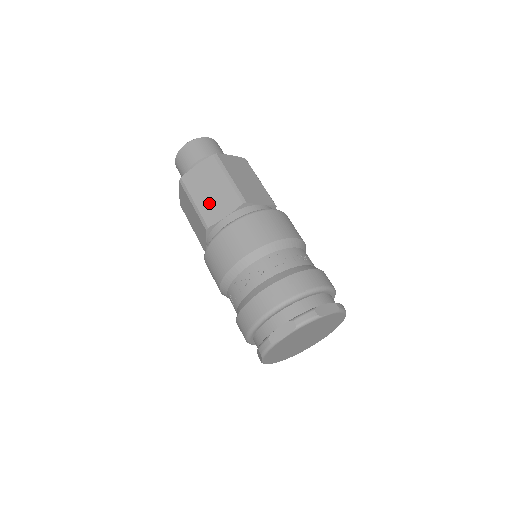
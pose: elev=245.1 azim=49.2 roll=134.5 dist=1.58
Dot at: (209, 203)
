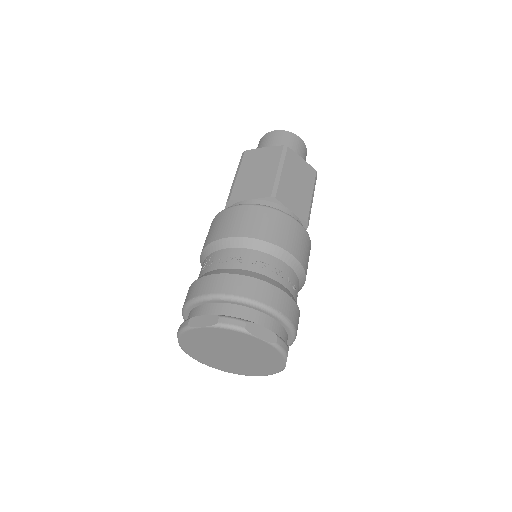
Dot at: occluded
